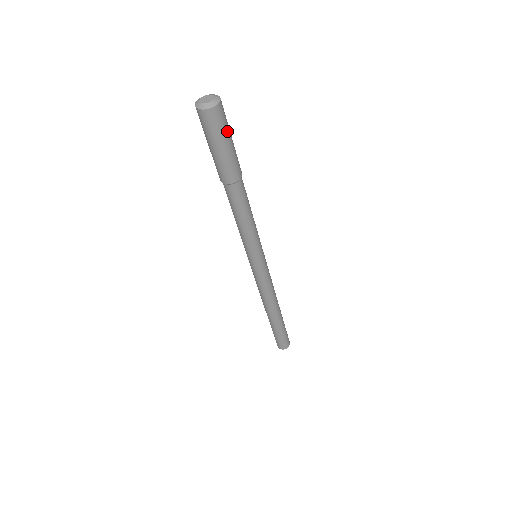
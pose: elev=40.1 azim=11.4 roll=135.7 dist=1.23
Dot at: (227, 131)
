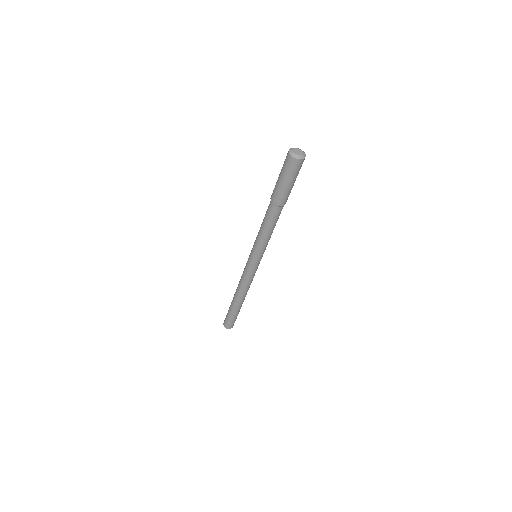
Dot at: occluded
